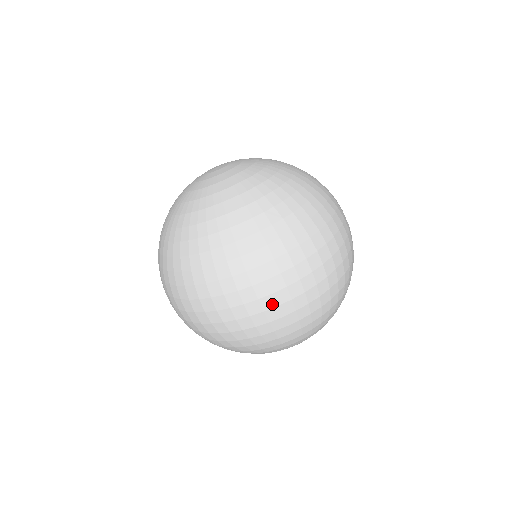
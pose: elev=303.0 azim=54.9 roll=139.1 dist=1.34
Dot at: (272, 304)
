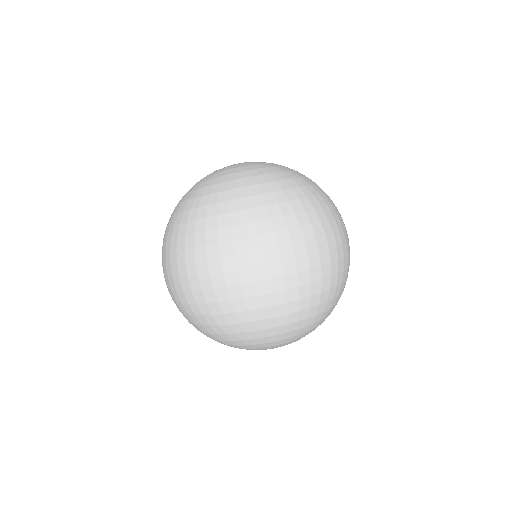
Dot at: (250, 279)
